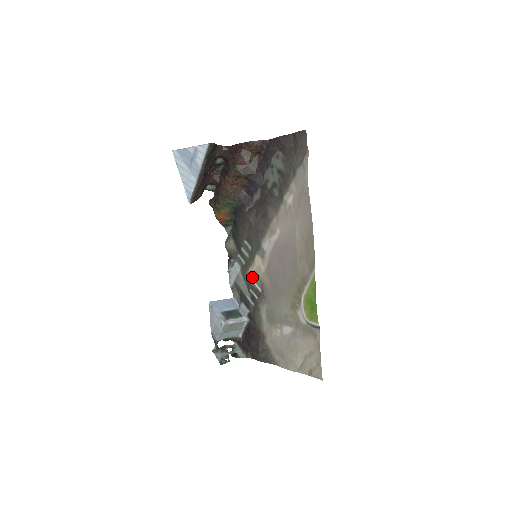
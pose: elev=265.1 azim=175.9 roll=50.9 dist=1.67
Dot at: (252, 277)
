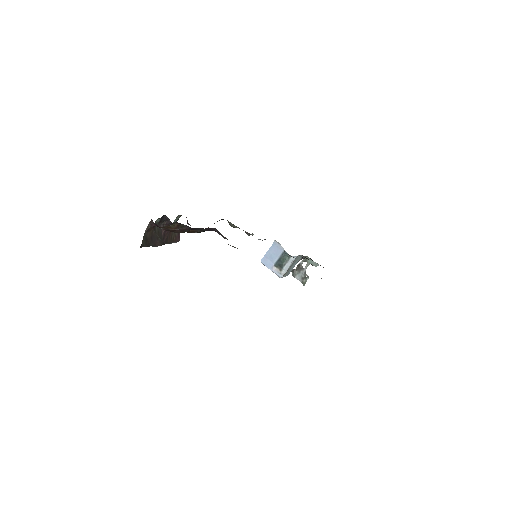
Dot at: occluded
